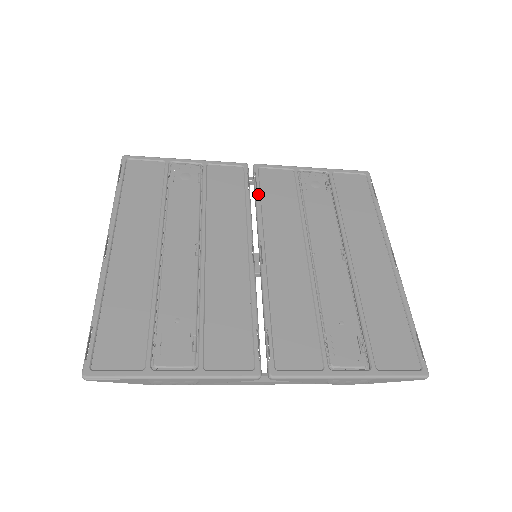
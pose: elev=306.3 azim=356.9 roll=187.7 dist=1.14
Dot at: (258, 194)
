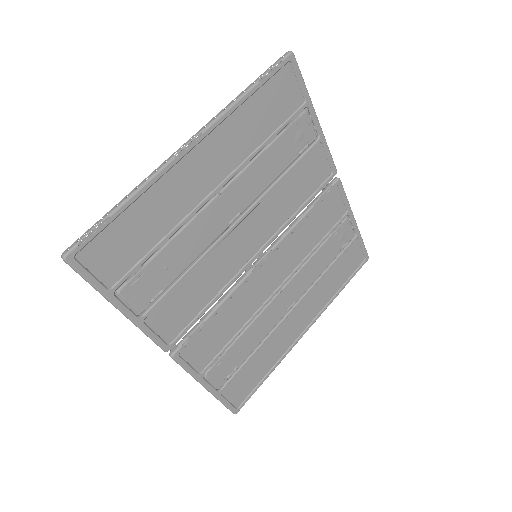
Dot at: (312, 210)
